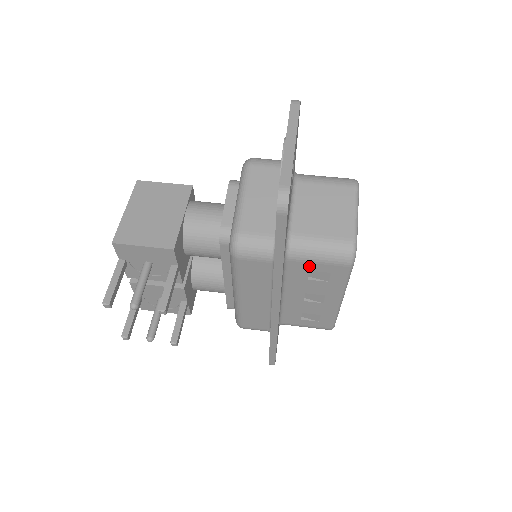
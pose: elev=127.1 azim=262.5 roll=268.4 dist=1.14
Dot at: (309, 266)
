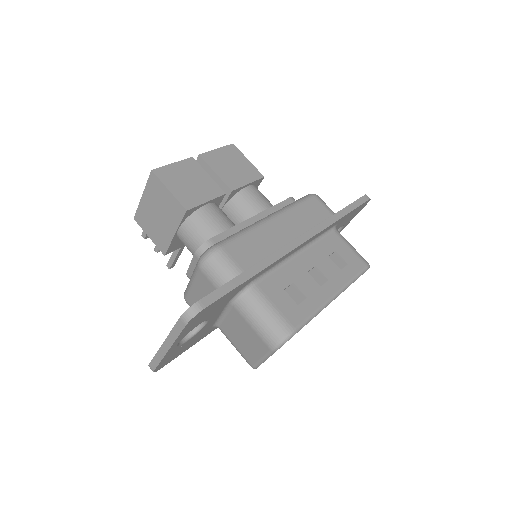
Dot at: occluded
